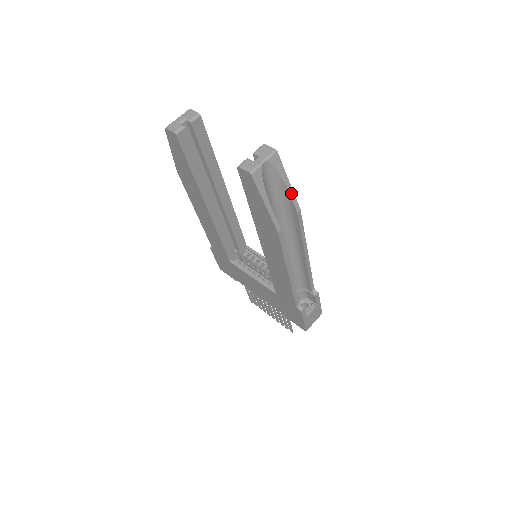
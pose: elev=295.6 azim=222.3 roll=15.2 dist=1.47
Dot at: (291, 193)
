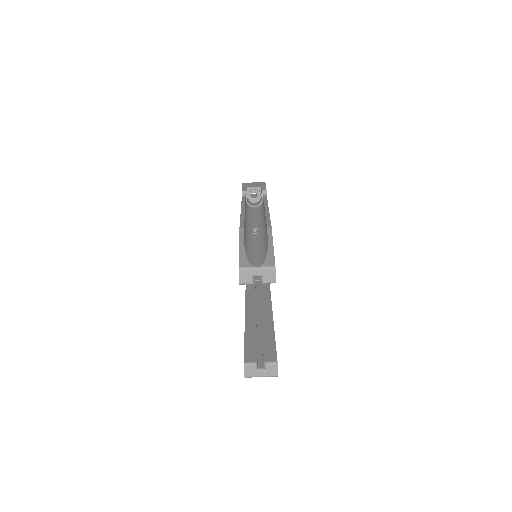
Dot at: occluded
